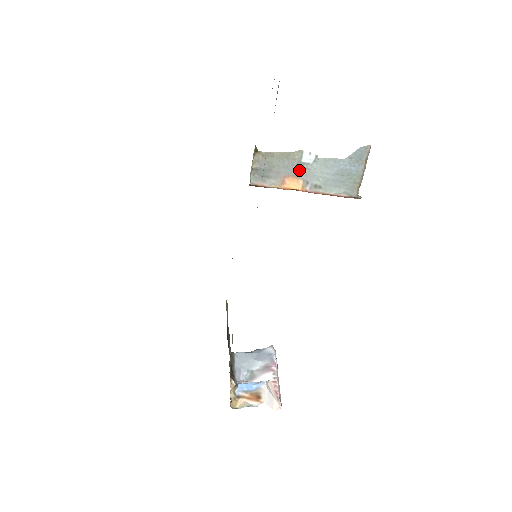
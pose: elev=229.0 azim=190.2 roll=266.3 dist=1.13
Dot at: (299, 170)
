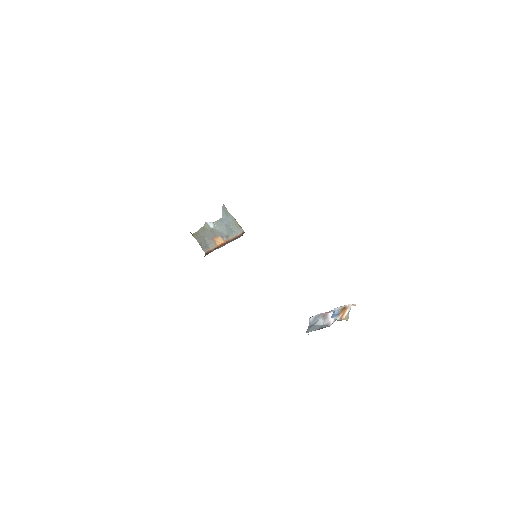
Dot at: (214, 233)
